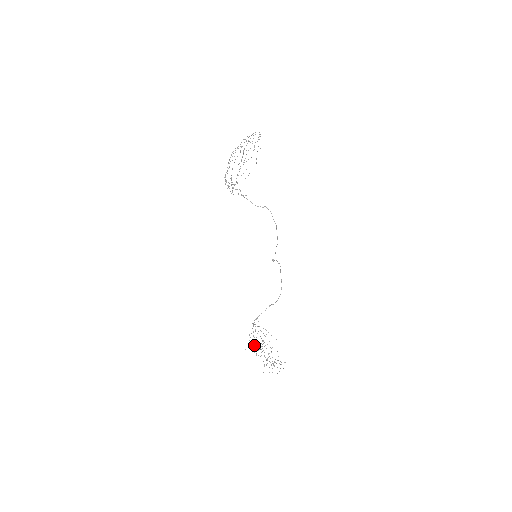
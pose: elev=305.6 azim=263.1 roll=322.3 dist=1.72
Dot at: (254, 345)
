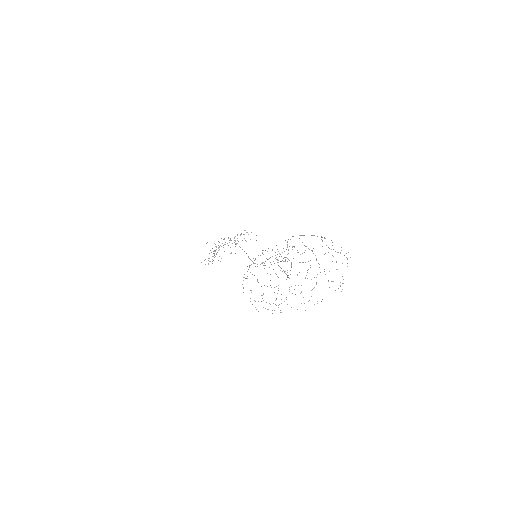
Dot at: occluded
